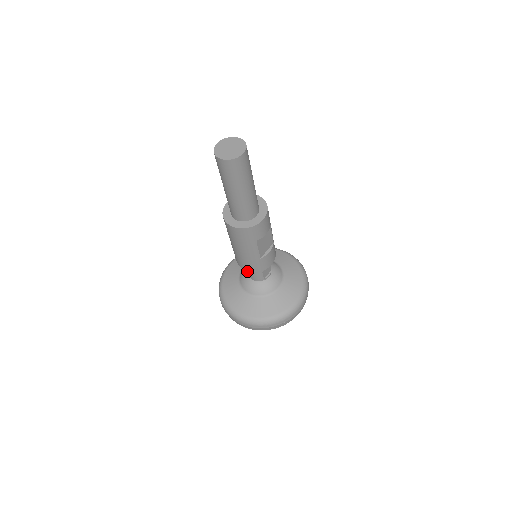
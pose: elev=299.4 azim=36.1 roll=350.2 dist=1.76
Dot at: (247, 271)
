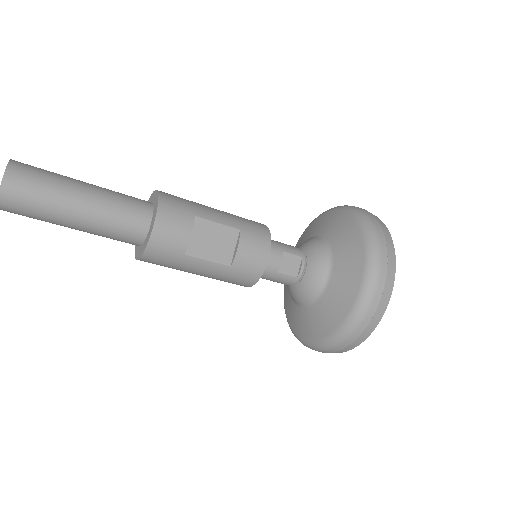
Dot at: occluded
